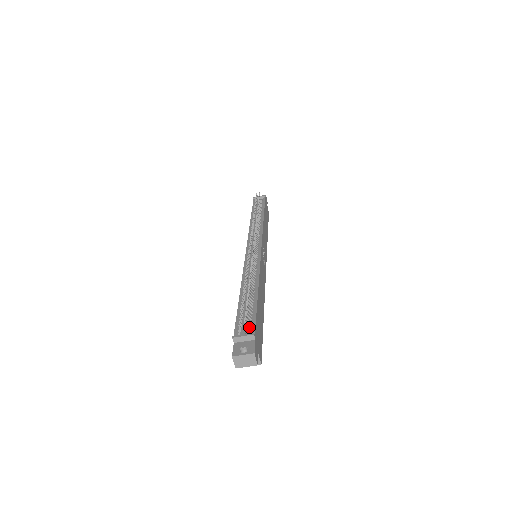
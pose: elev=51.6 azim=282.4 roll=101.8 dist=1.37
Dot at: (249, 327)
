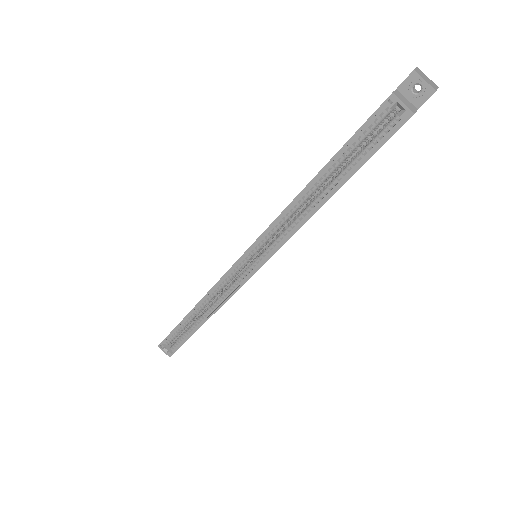
Dot at: occluded
